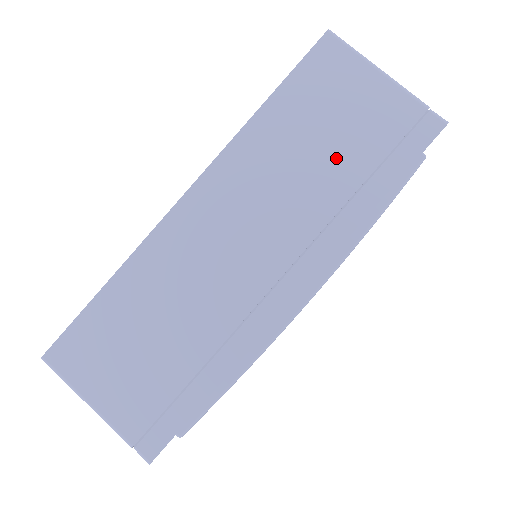
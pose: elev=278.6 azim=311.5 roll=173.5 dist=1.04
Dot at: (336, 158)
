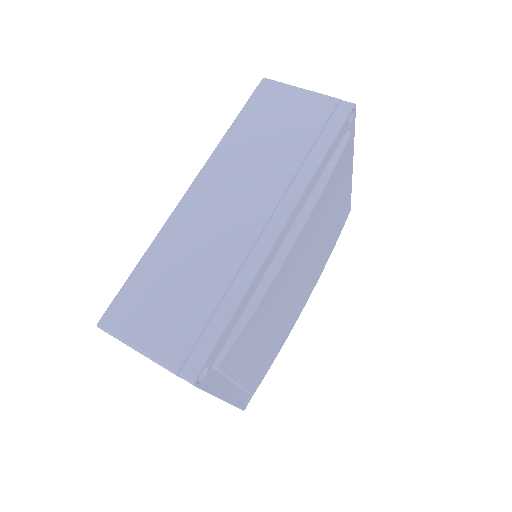
Dot at: (287, 141)
